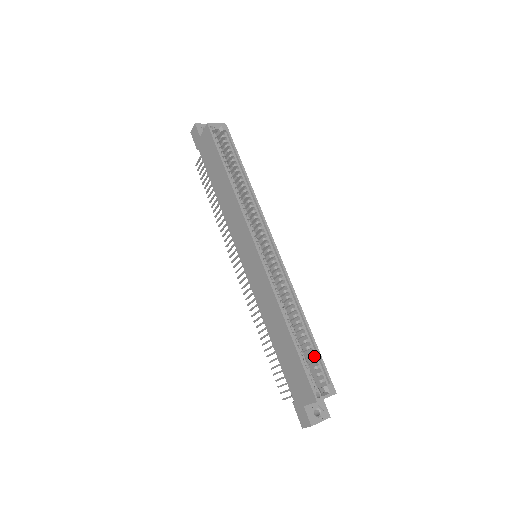
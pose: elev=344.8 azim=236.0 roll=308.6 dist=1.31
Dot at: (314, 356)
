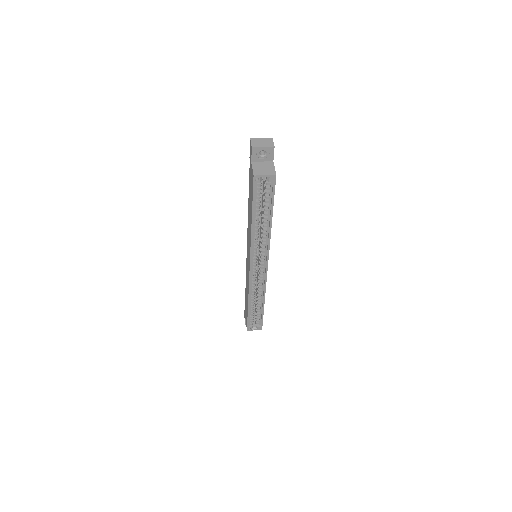
Dot at: (260, 314)
